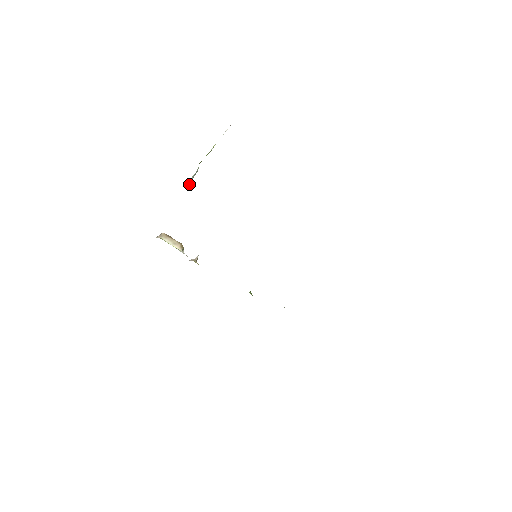
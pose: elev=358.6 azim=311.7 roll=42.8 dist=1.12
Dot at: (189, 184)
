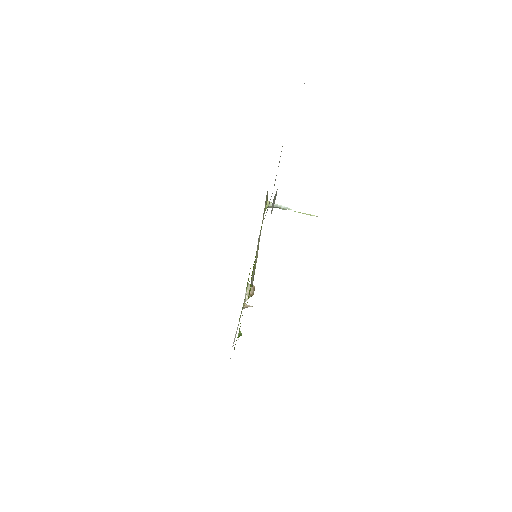
Dot at: (274, 205)
